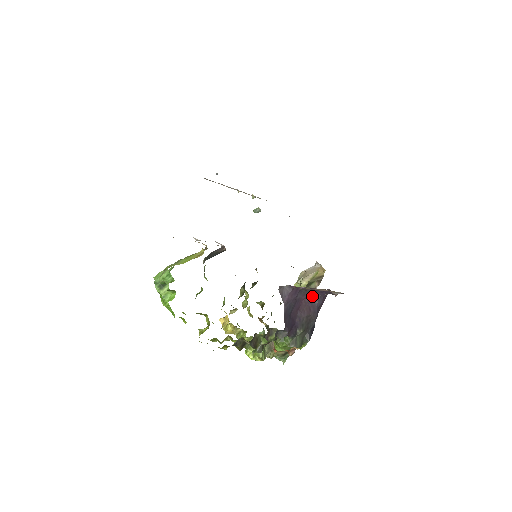
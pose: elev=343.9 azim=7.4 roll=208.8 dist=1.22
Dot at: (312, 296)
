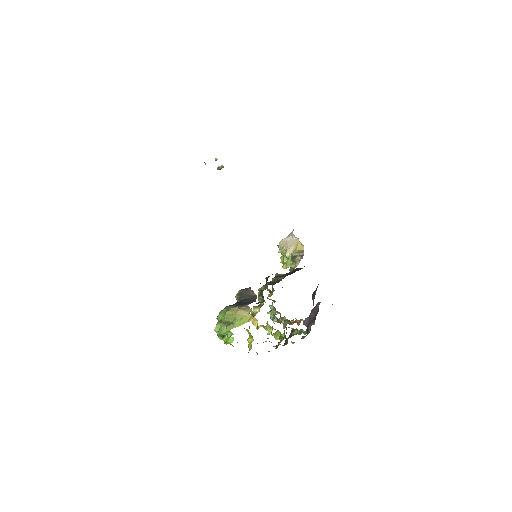
Dot at: (316, 304)
